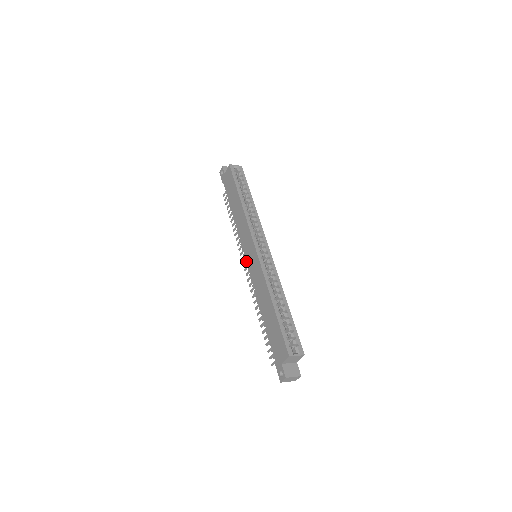
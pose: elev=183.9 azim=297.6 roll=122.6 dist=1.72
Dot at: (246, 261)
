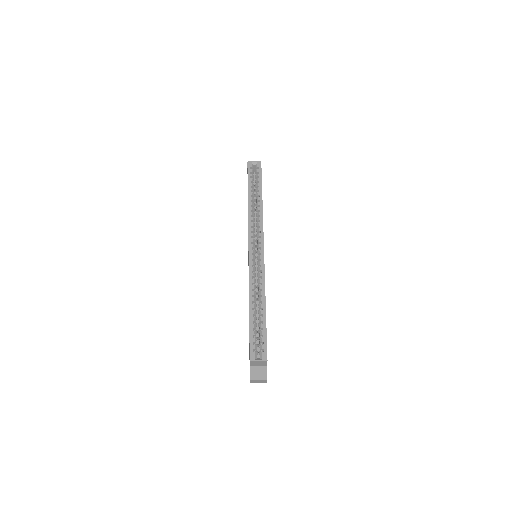
Dot at: occluded
